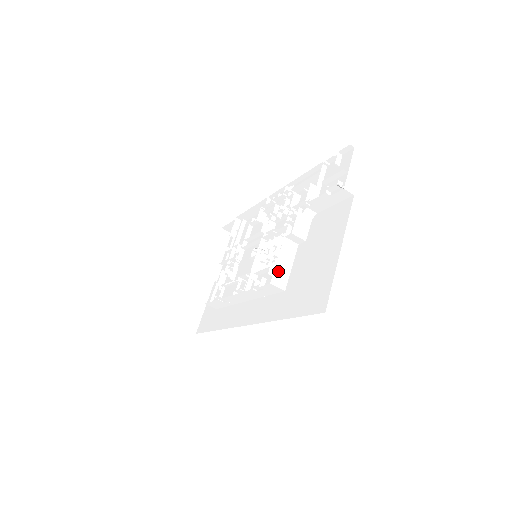
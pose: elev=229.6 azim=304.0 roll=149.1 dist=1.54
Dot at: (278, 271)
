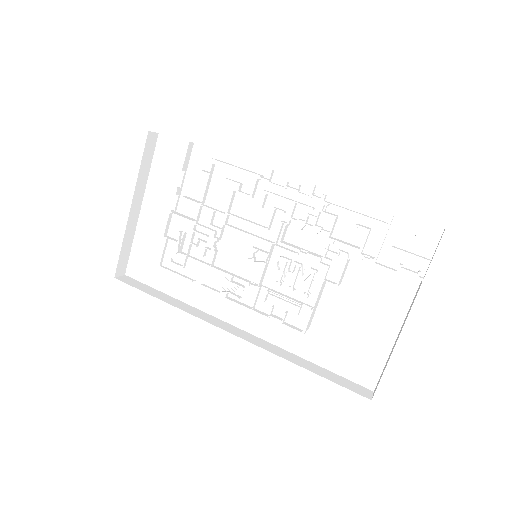
Dot at: (311, 318)
